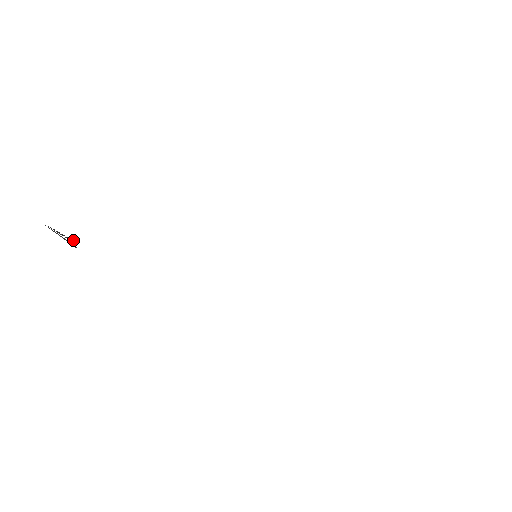
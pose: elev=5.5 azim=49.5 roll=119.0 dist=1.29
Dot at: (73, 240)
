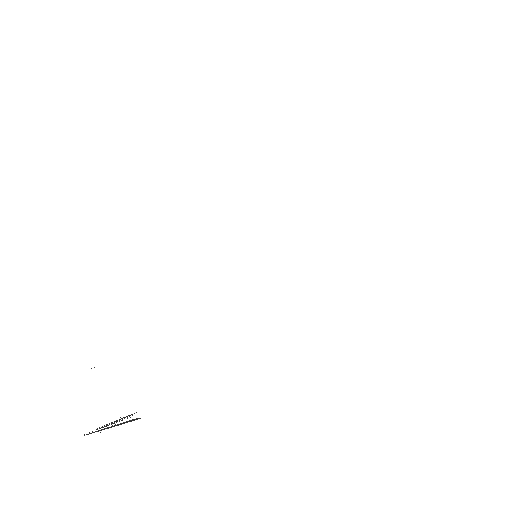
Dot at: occluded
